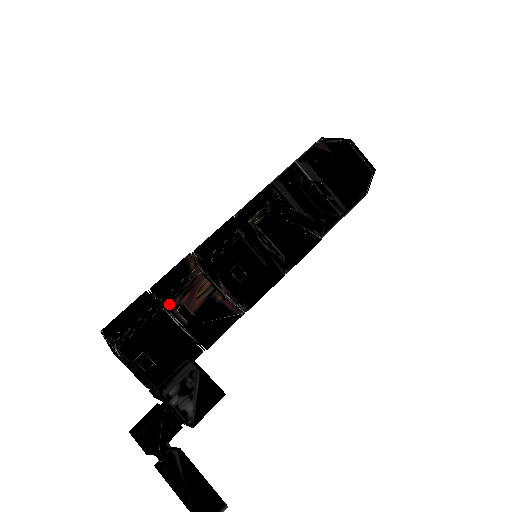
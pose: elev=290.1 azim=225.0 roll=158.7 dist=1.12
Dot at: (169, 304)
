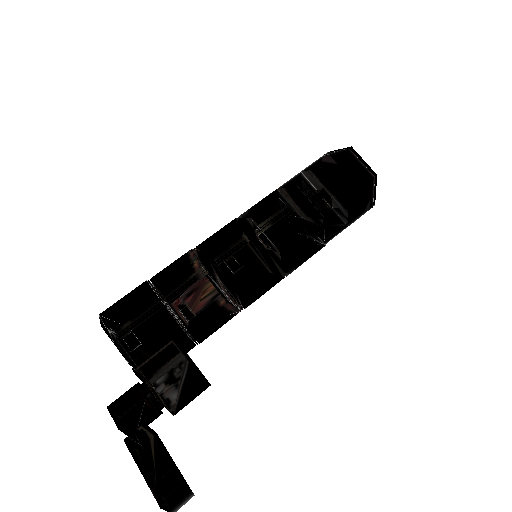
Dot at: (172, 303)
